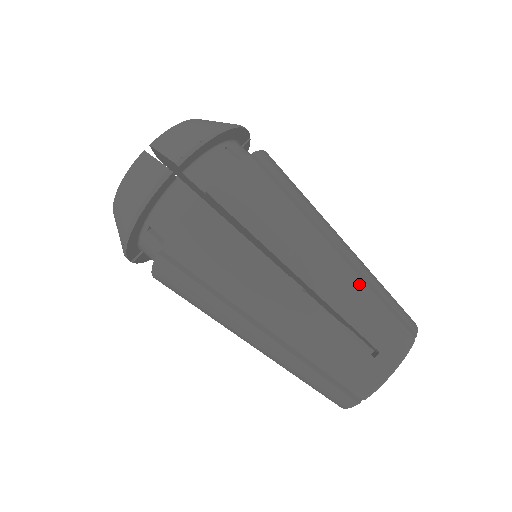
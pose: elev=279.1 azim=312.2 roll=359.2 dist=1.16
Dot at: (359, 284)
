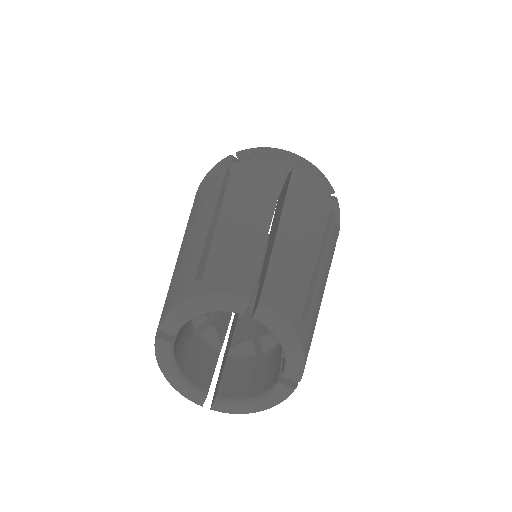
Dot at: (257, 238)
